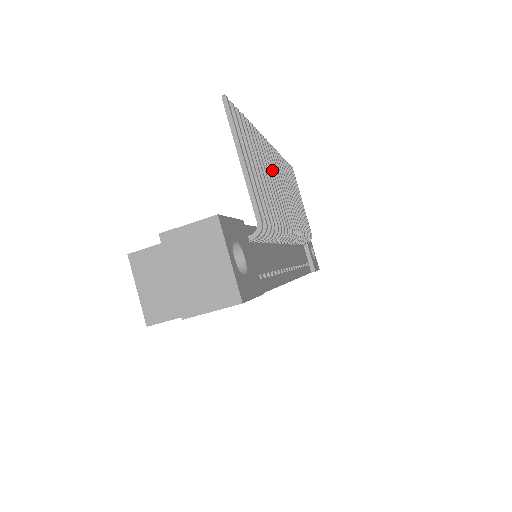
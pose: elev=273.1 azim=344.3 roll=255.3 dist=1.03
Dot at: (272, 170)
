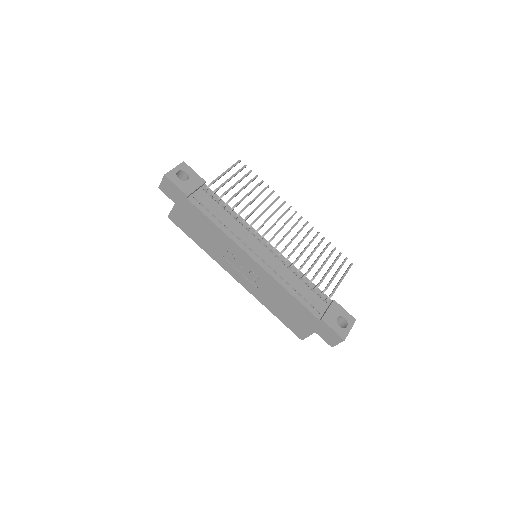
Dot at: (275, 210)
